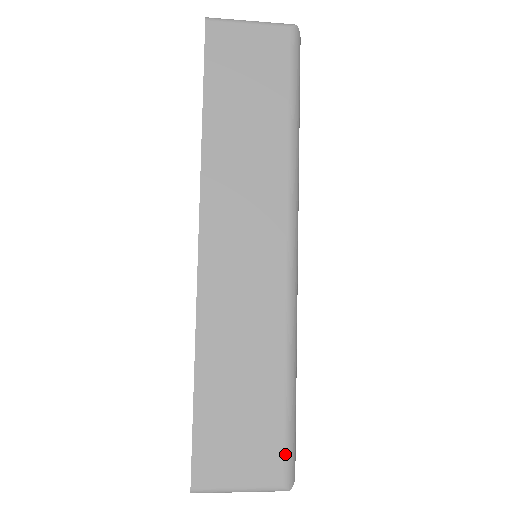
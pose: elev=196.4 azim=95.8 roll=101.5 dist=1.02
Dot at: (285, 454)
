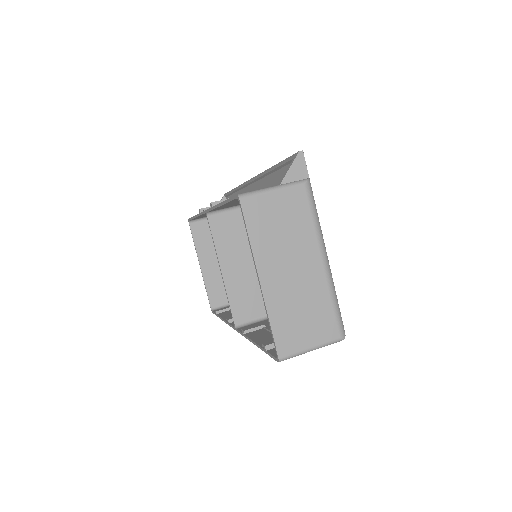
Dot at: occluded
